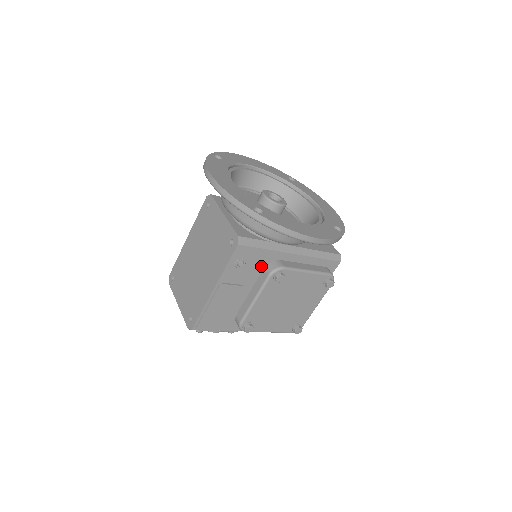
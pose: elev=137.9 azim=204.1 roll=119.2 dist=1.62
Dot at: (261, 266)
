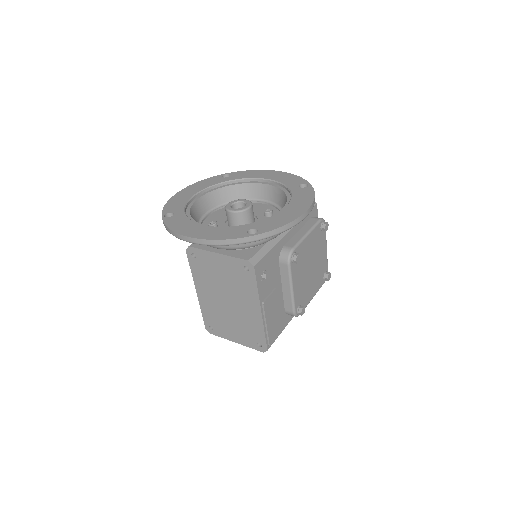
Dot at: (276, 263)
